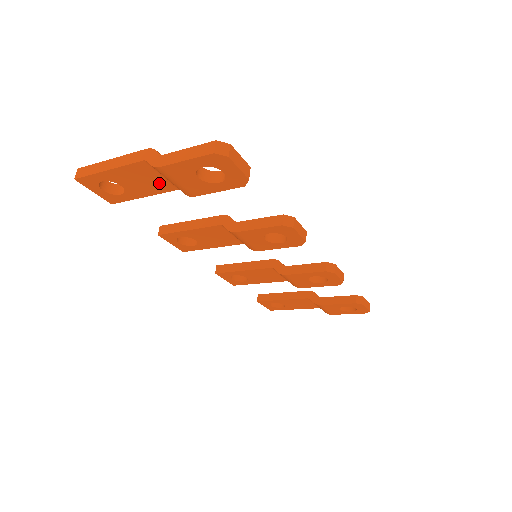
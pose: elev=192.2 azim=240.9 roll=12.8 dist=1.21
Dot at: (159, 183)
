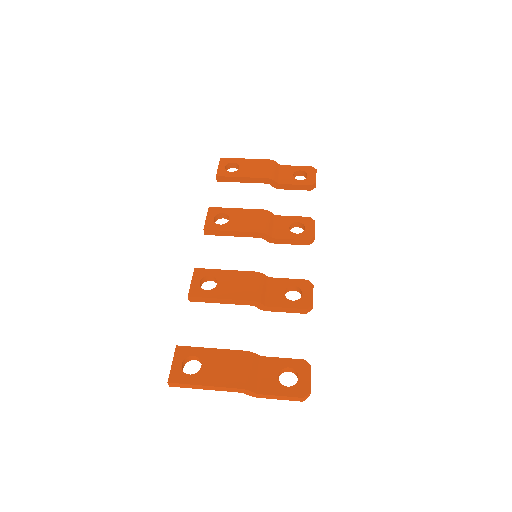
Dot at: occluded
